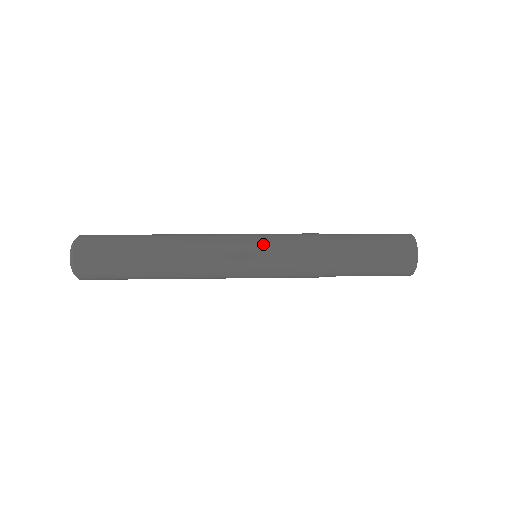
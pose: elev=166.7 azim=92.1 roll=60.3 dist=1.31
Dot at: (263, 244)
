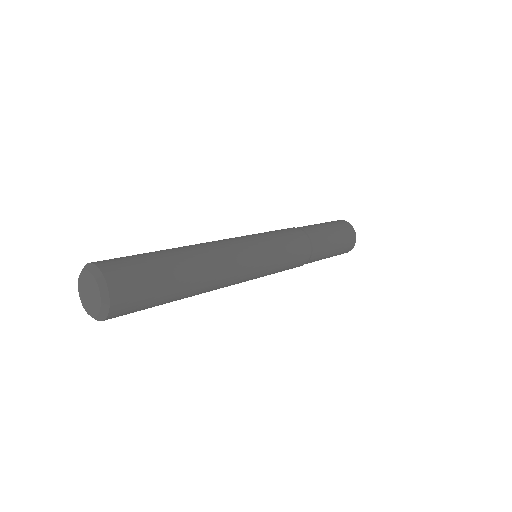
Dot at: (273, 245)
